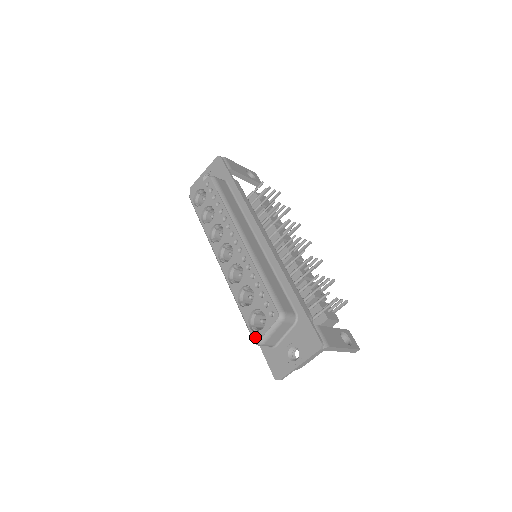
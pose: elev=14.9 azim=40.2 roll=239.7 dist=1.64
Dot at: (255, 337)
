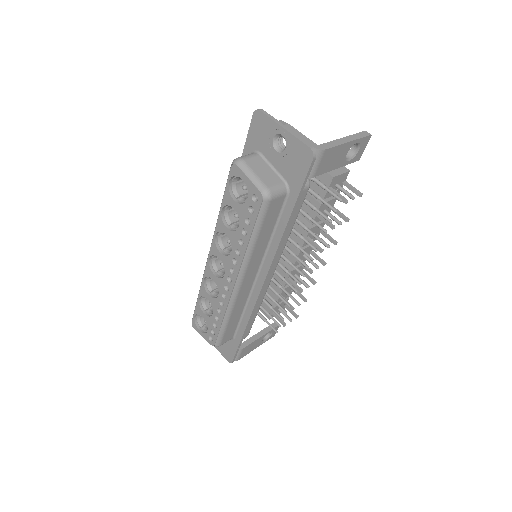
Dot at: (193, 324)
